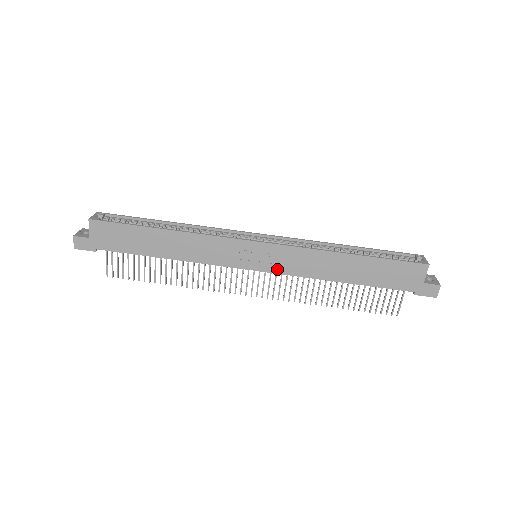
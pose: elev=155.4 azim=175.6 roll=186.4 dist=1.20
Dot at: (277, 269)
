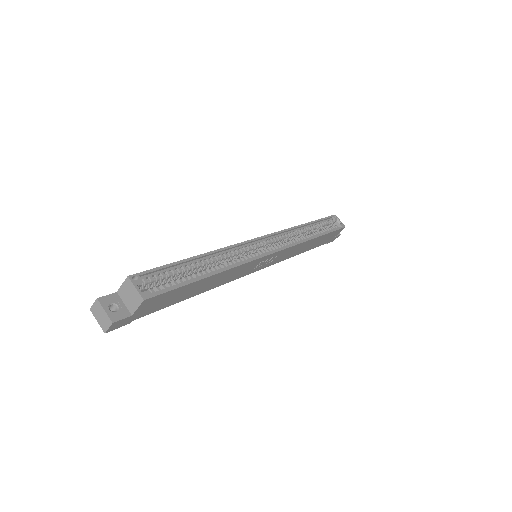
Dot at: (272, 263)
